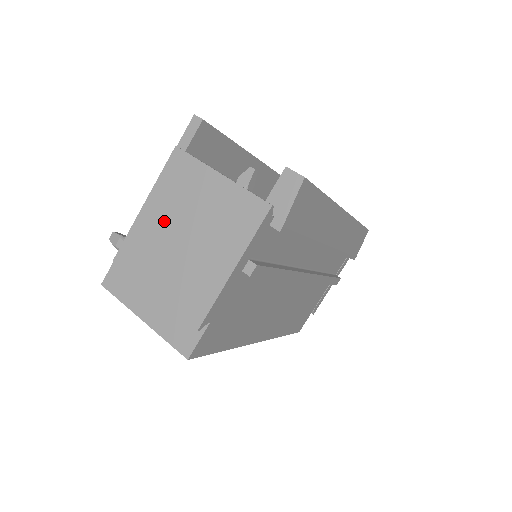
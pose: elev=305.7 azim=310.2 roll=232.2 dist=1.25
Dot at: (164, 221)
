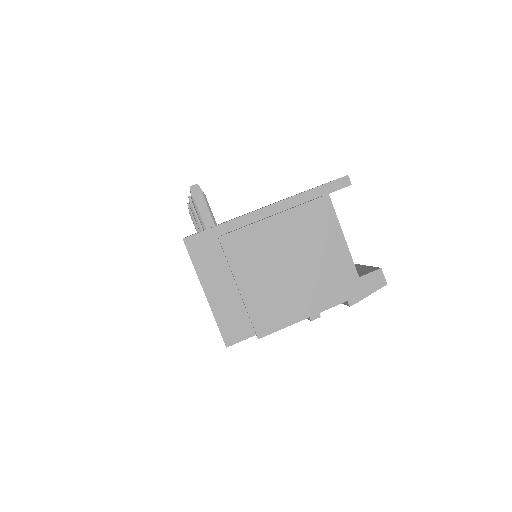
Dot at: (283, 242)
